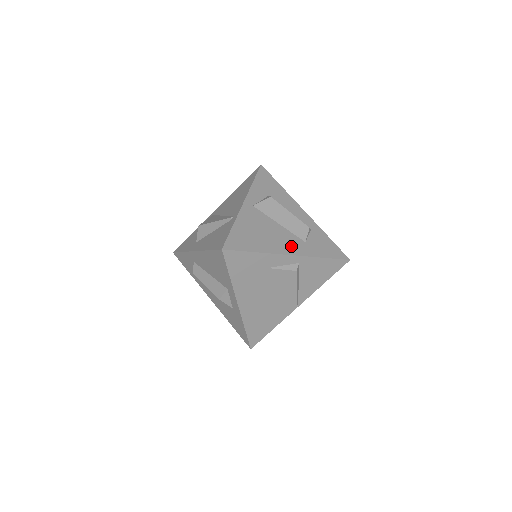
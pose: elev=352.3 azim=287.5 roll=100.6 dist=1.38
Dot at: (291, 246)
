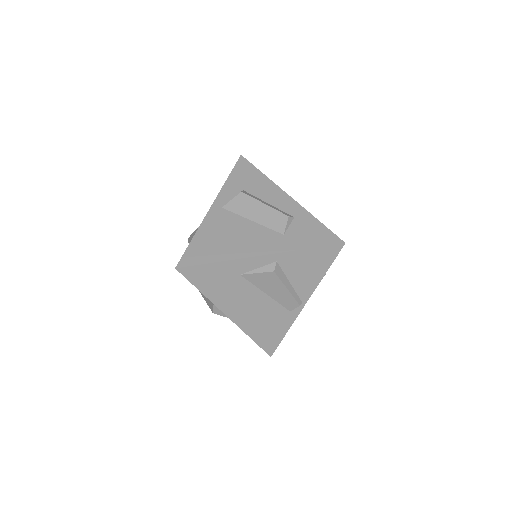
Dot at: (263, 244)
